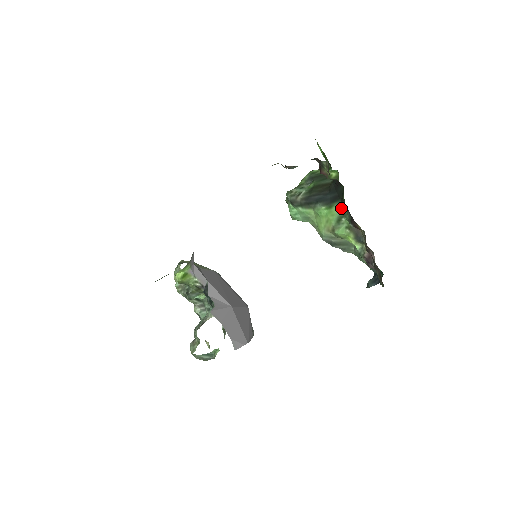
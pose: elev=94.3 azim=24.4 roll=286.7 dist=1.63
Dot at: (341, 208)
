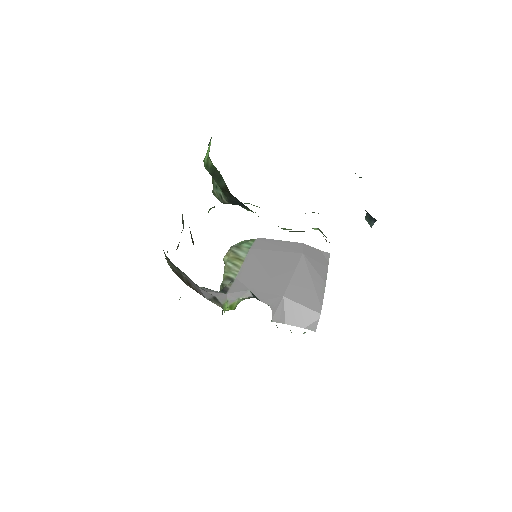
Dot at: occluded
